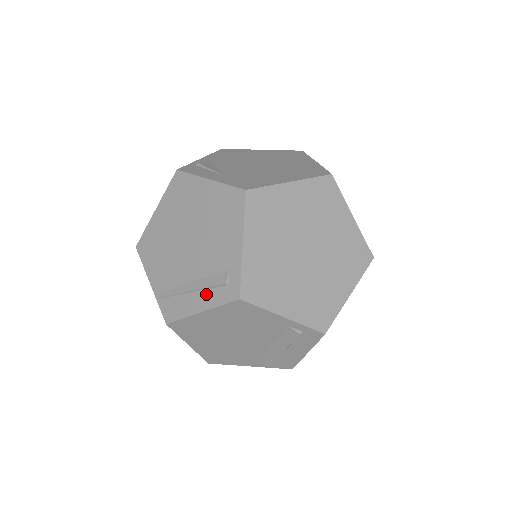
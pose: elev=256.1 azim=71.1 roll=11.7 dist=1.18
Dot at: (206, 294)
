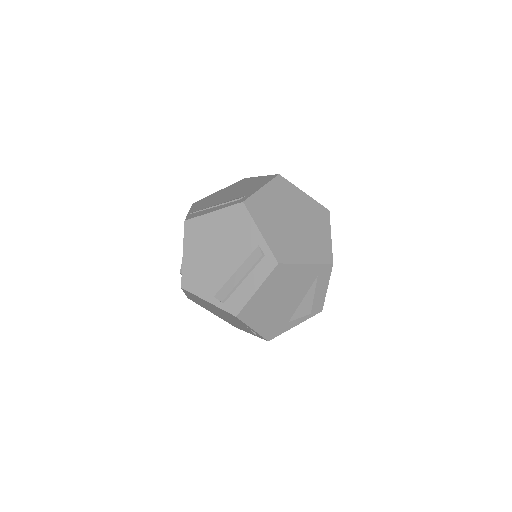
Dot at: (223, 205)
